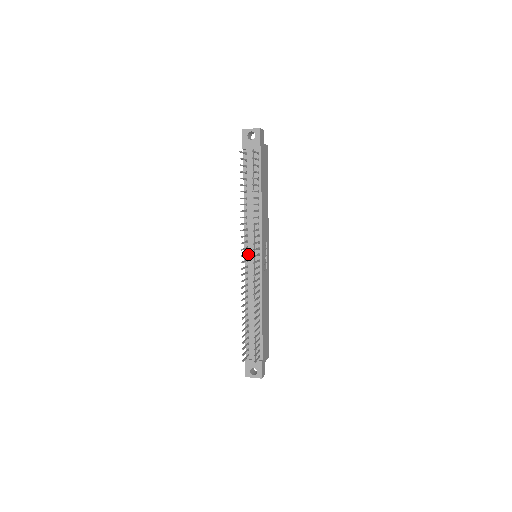
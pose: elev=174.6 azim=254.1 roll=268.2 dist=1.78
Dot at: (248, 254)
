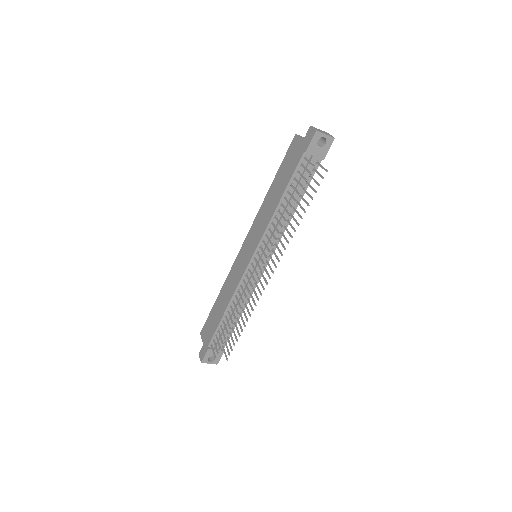
Dot at: (256, 258)
